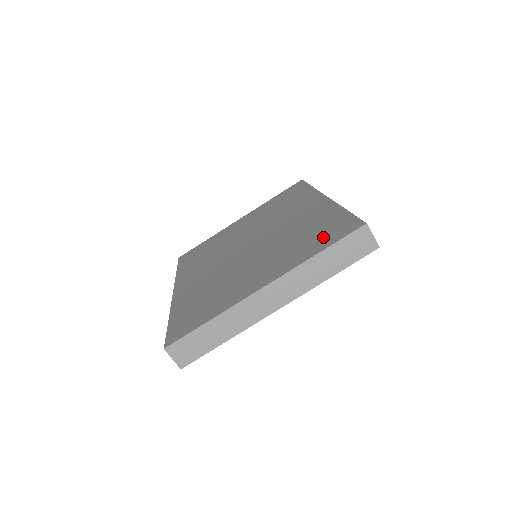
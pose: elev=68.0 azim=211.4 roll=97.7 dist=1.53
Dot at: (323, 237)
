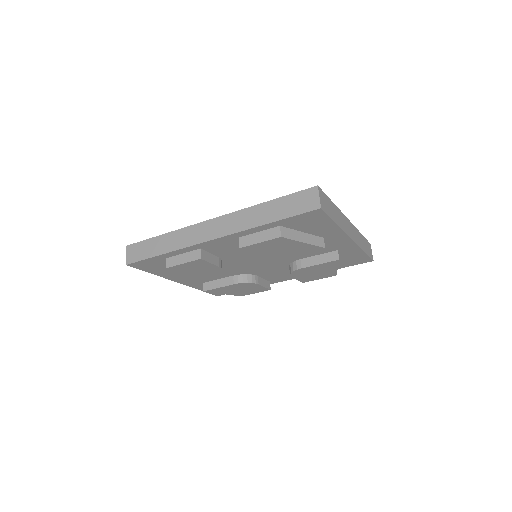
Dot at: occluded
